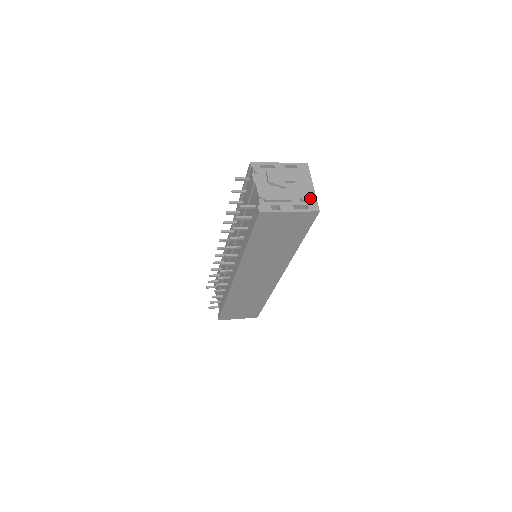
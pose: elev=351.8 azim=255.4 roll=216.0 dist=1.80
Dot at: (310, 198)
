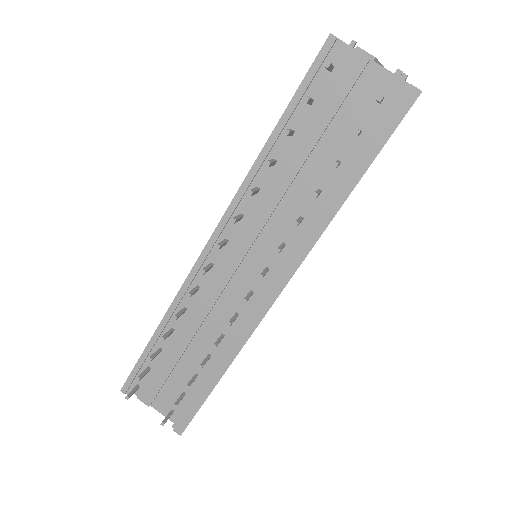
Dot at: occluded
